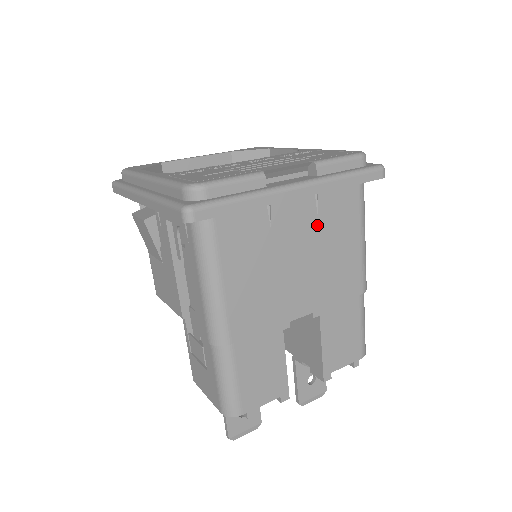
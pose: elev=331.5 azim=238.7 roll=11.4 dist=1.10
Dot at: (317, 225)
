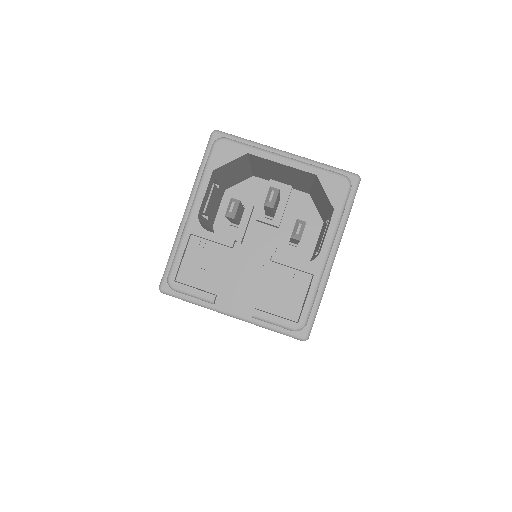
Dot at: occluded
